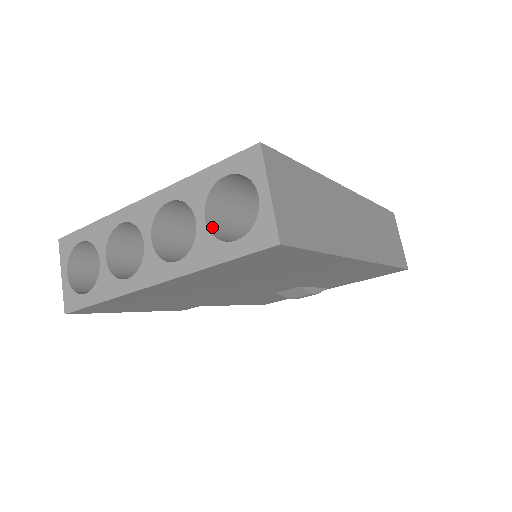
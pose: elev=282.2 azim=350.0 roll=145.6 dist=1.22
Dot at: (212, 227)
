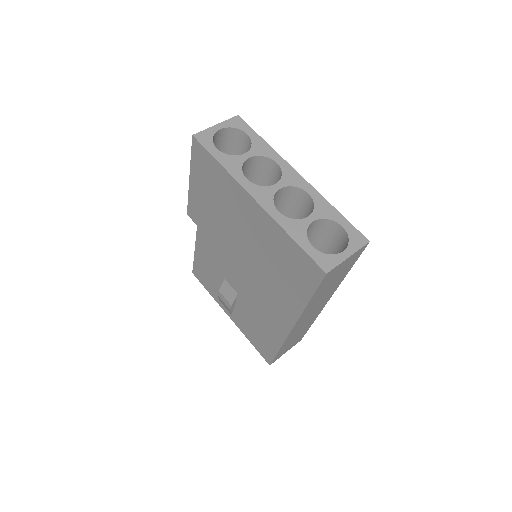
Dot at: (309, 227)
